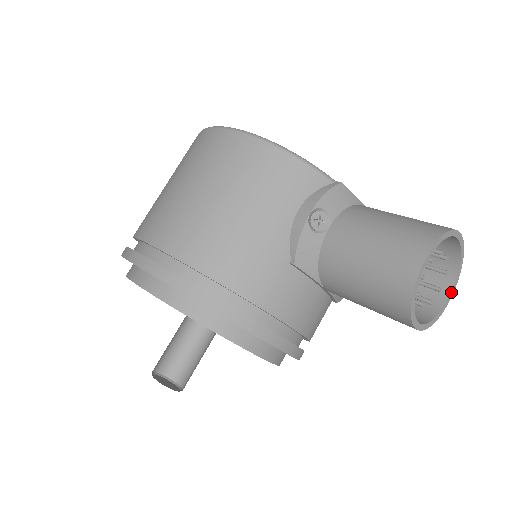
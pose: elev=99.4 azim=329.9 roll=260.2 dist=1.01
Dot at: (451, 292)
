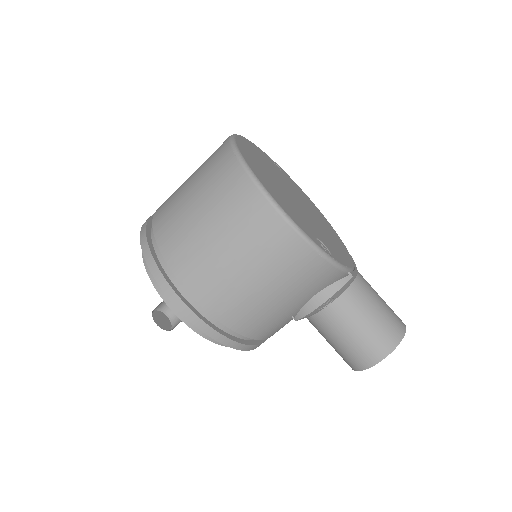
Dot at: occluded
